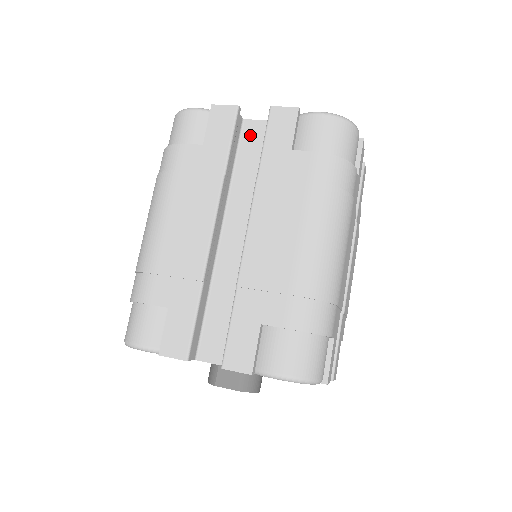
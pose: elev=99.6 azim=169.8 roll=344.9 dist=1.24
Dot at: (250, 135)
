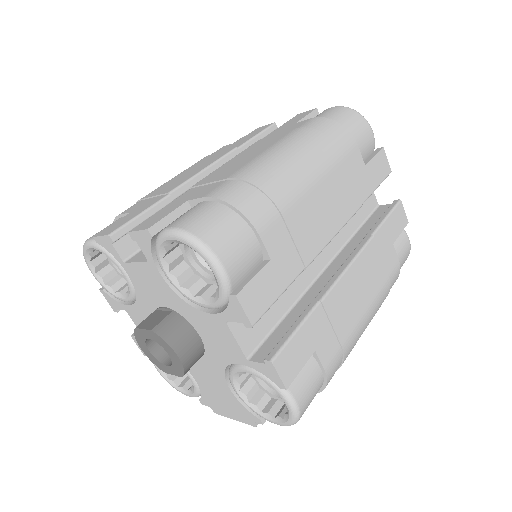
Dot at: occluded
